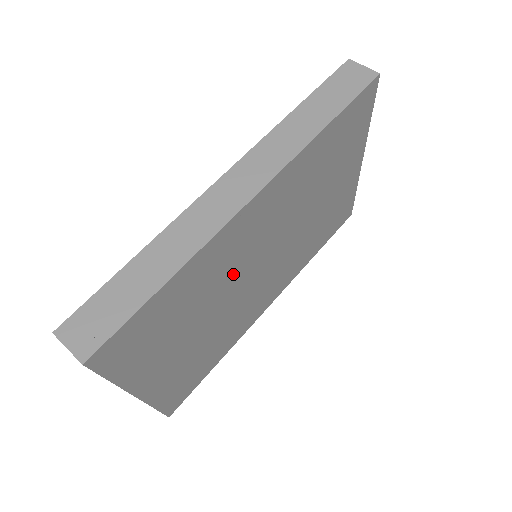
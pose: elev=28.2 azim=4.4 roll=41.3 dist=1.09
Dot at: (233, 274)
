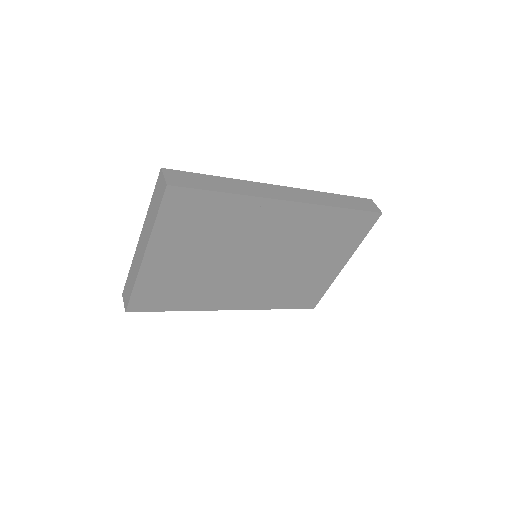
Dot at: (244, 241)
